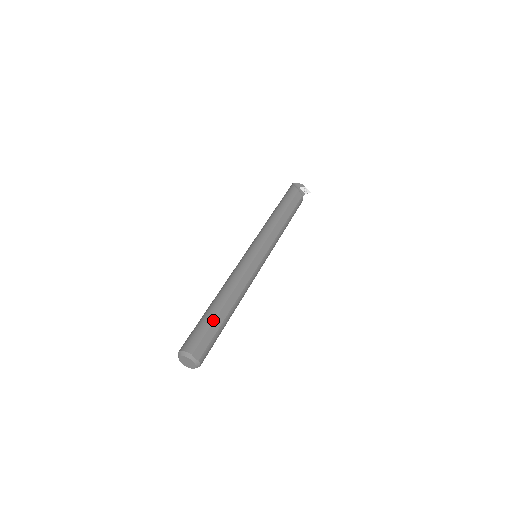
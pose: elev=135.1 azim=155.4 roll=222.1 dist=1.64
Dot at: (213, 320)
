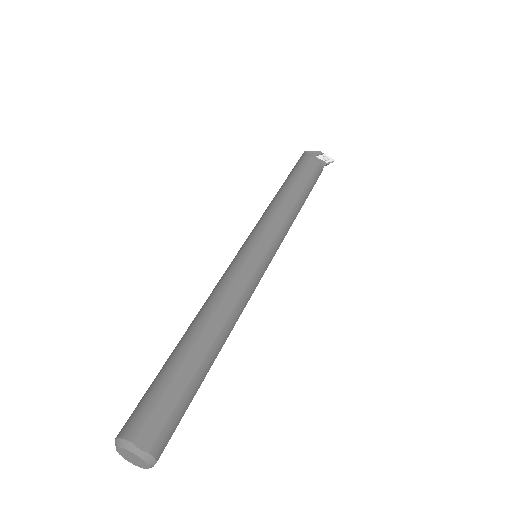
Dot at: (176, 369)
